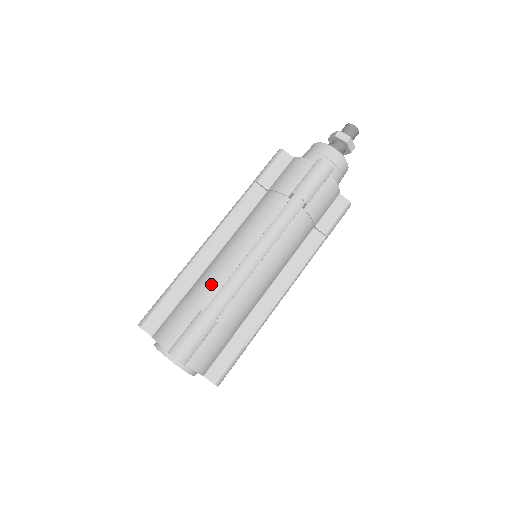
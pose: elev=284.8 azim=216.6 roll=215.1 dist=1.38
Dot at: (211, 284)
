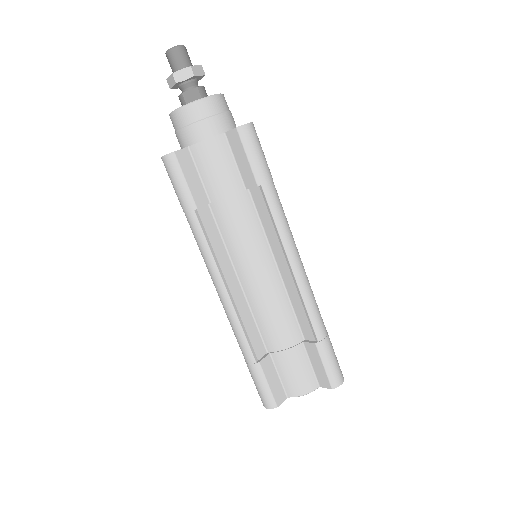
Dot at: occluded
